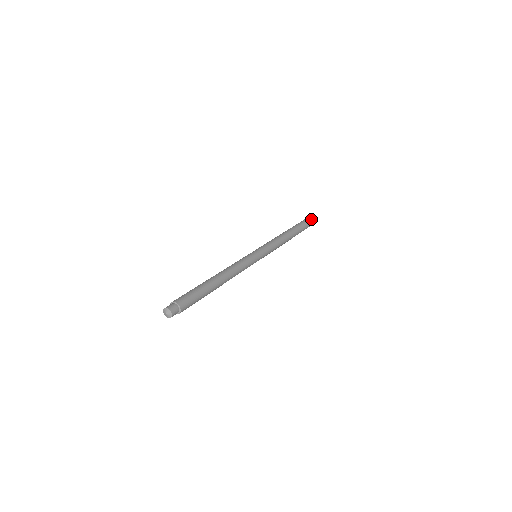
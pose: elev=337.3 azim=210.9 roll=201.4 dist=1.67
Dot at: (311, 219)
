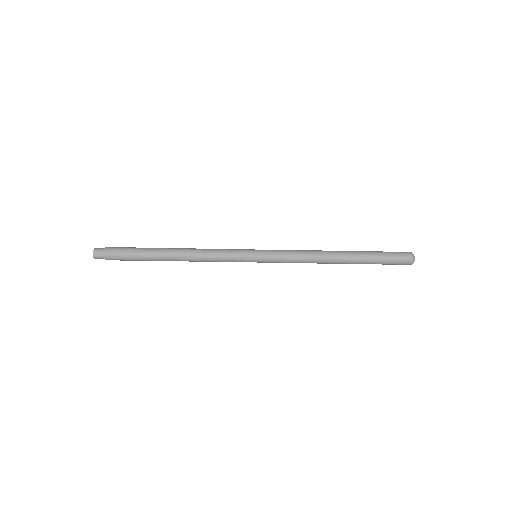
Dot at: occluded
